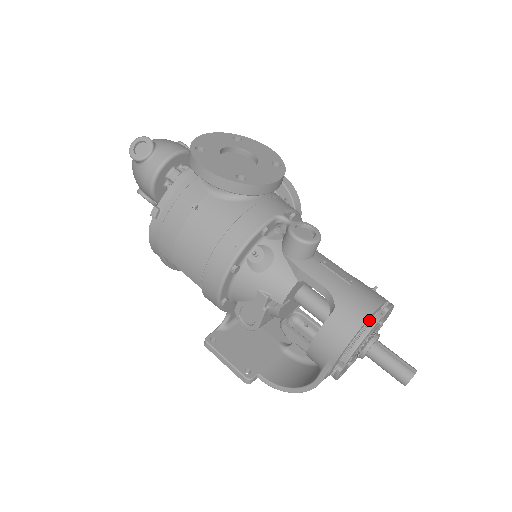
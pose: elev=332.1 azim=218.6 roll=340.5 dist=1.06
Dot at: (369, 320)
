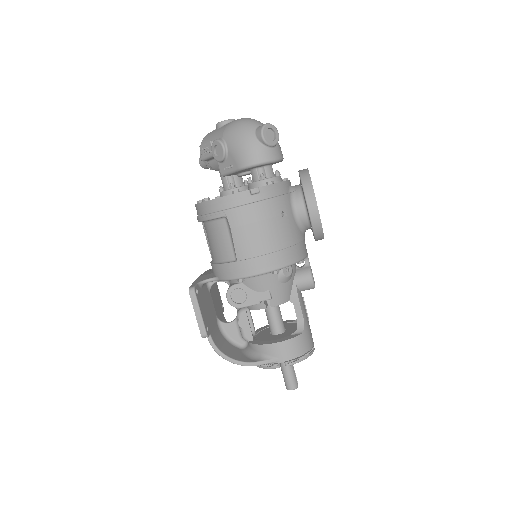
Dot at: occluded
